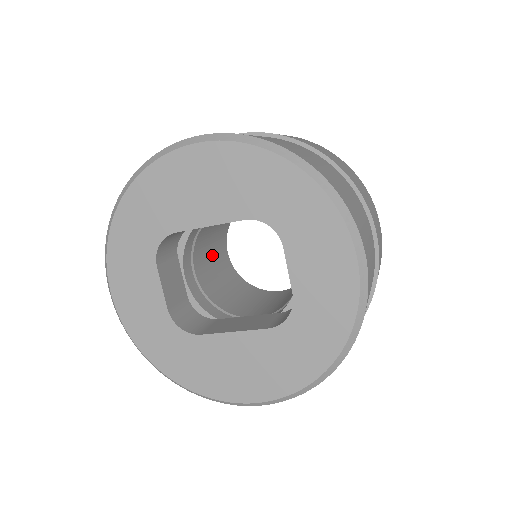
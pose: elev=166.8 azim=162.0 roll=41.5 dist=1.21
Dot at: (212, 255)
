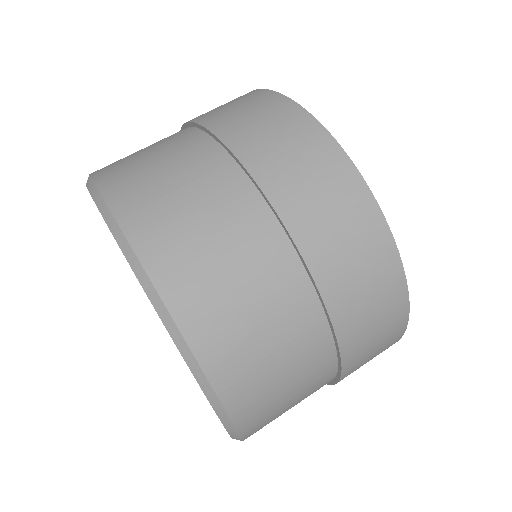
Dot at: occluded
